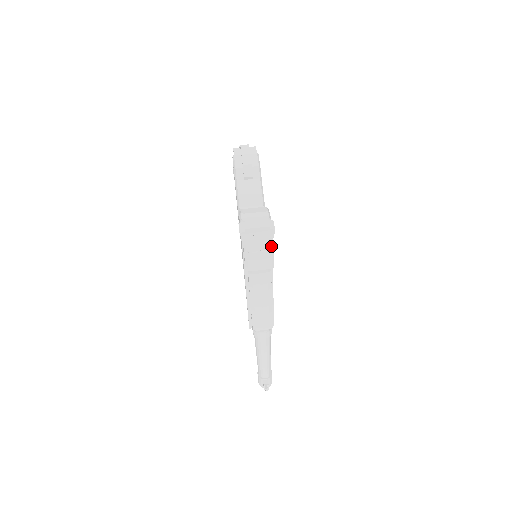
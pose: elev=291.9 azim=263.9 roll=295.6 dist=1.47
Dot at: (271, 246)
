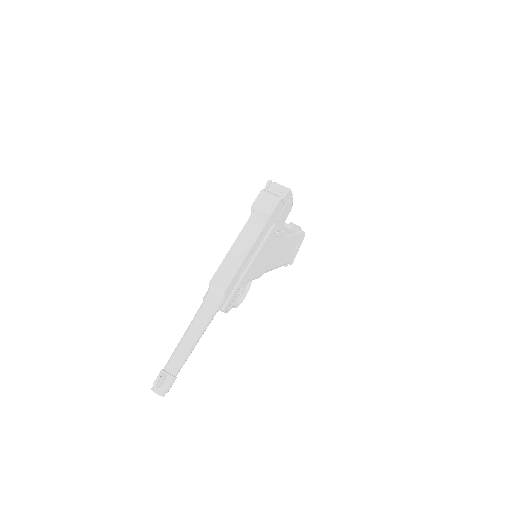
Dot at: (280, 197)
